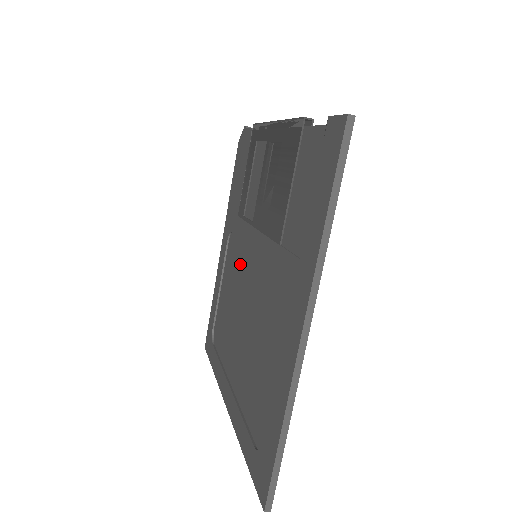
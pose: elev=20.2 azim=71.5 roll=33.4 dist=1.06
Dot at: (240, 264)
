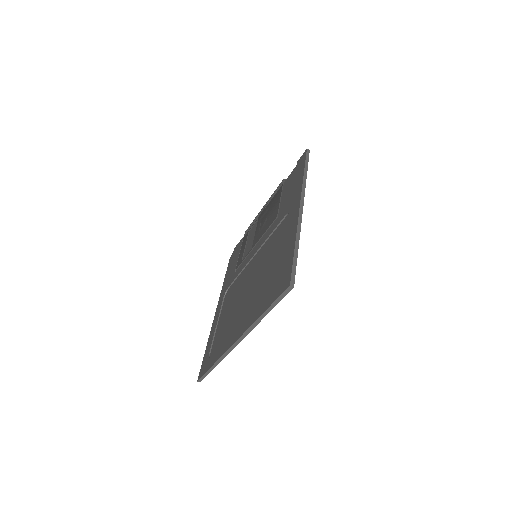
Dot at: (240, 281)
